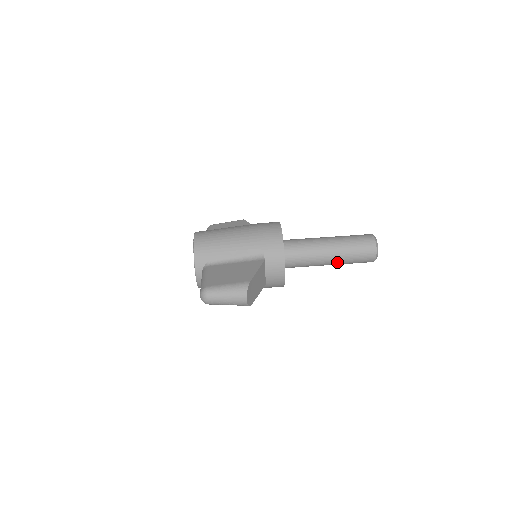
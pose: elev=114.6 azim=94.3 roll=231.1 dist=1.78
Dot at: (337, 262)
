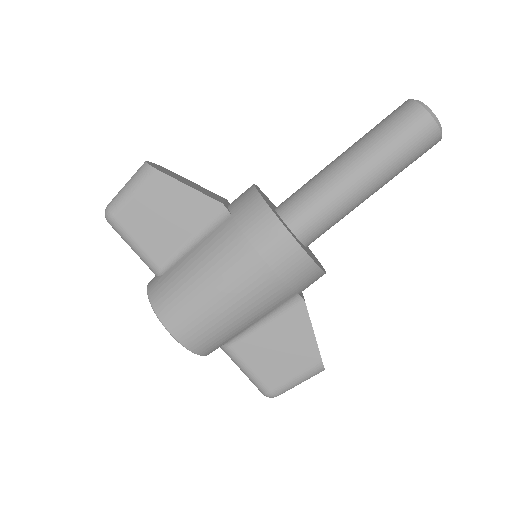
Dot at: occluded
